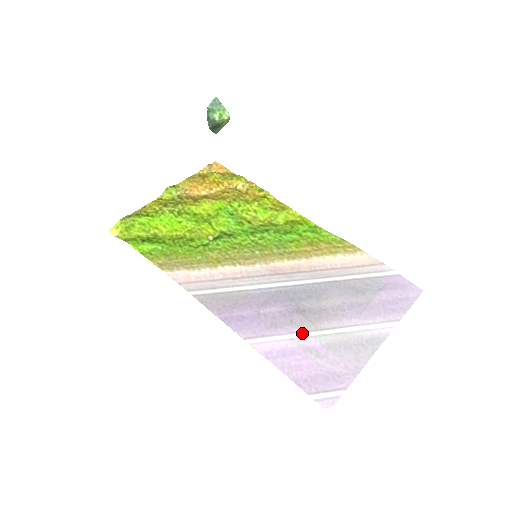
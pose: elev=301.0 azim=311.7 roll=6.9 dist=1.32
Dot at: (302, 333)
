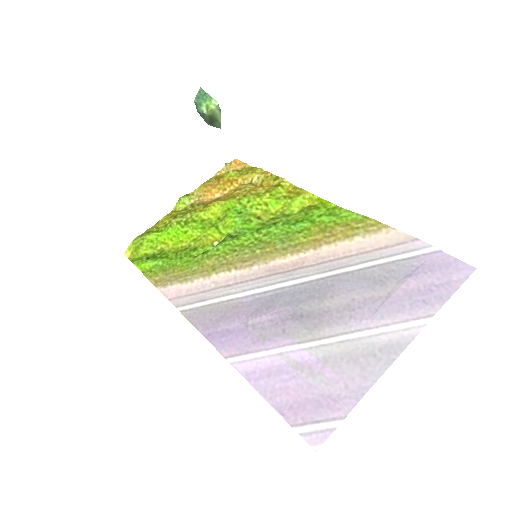
Dot at: (294, 345)
